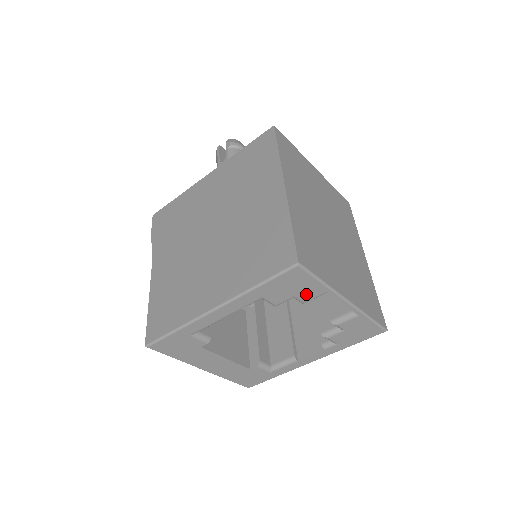
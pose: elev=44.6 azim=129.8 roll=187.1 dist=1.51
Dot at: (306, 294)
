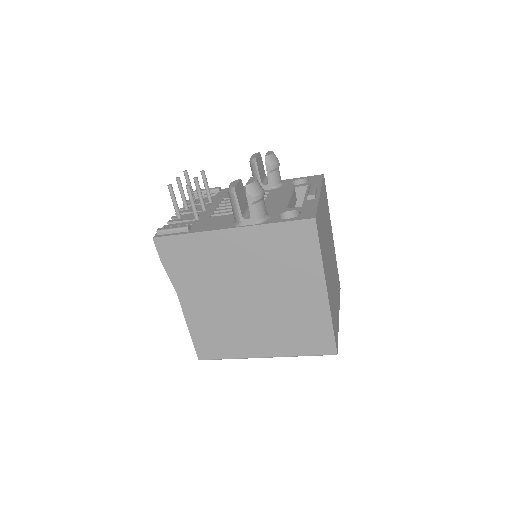
Dot at: occluded
